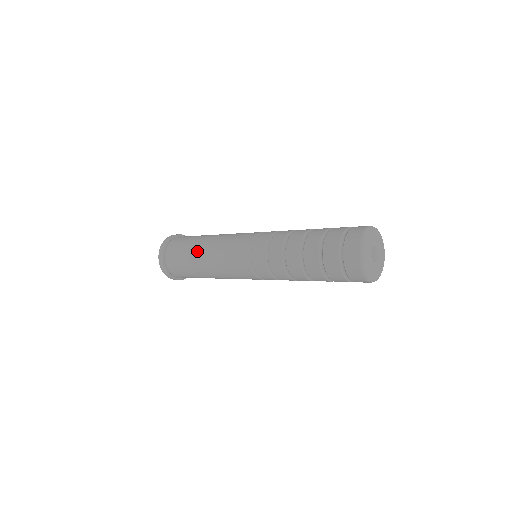
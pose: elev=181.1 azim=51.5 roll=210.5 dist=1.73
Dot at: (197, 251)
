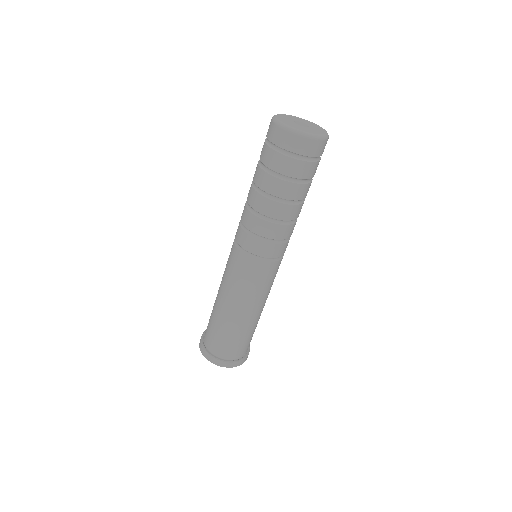
Dot at: occluded
